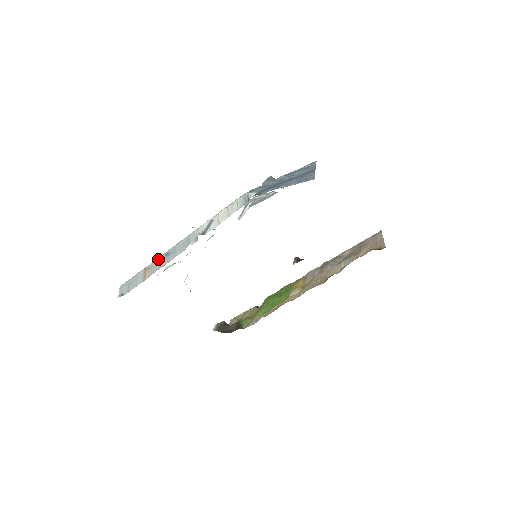
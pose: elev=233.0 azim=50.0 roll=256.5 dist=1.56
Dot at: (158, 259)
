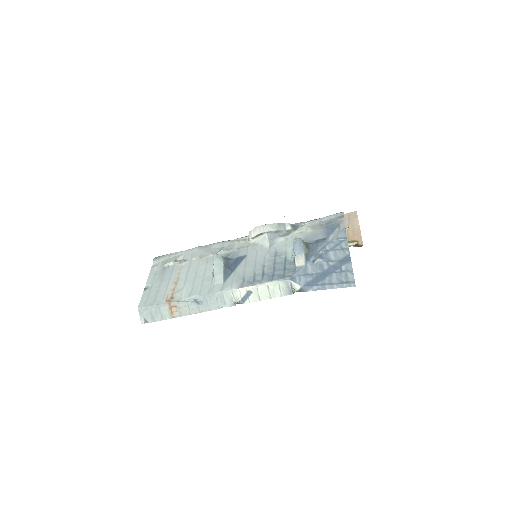
Dot at: (185, 302)
